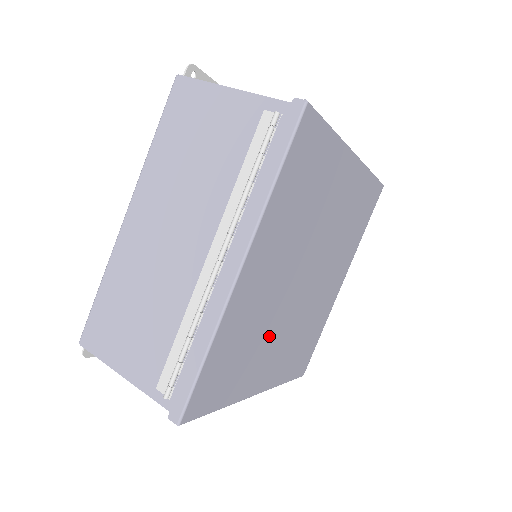
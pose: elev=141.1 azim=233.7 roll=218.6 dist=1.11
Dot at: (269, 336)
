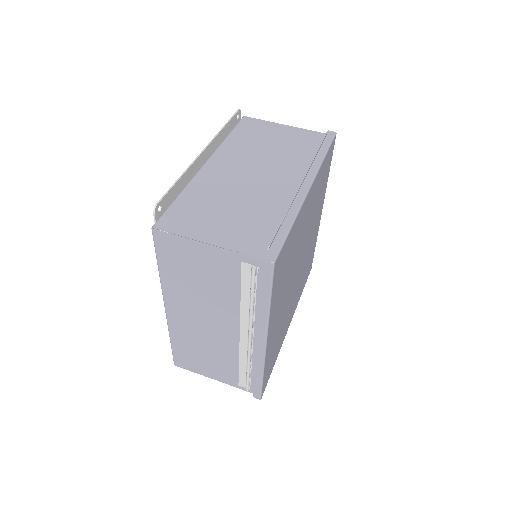
Dot at: (288, 312)
